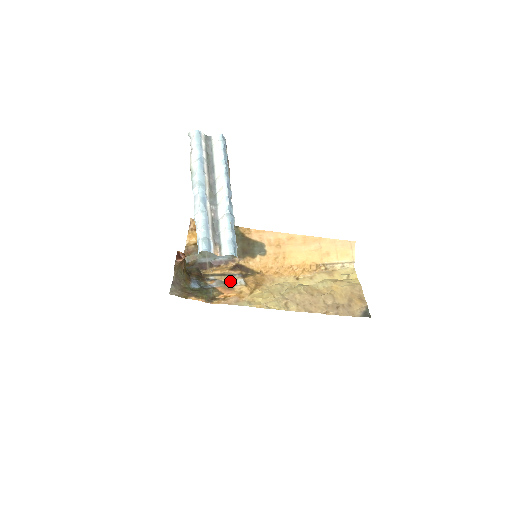
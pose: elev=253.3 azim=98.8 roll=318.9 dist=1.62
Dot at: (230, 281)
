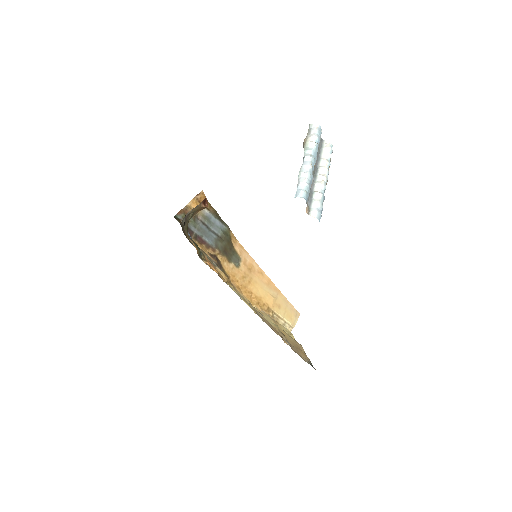
Dot at: occluded
